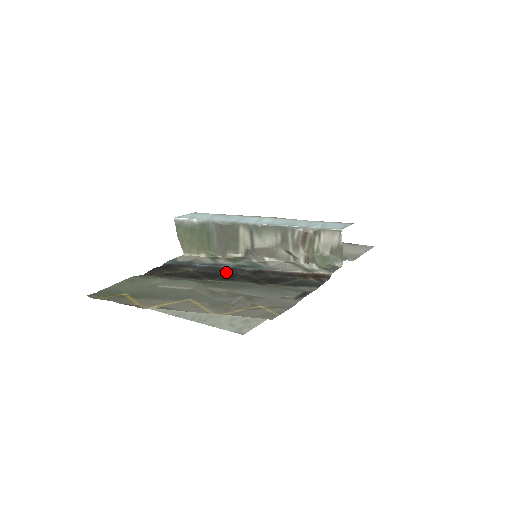
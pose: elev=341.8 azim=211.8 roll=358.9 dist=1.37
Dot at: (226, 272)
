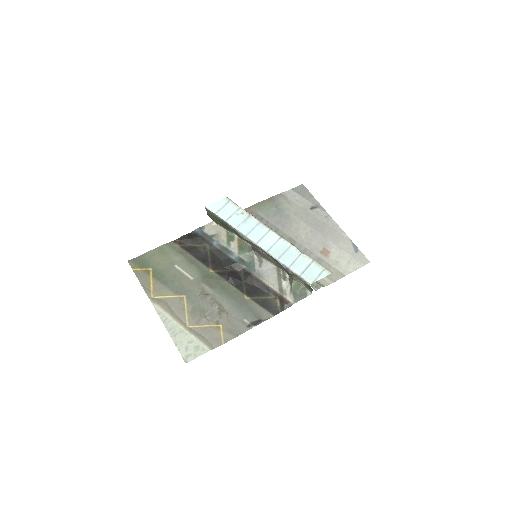
Dot at: (227, 264)
